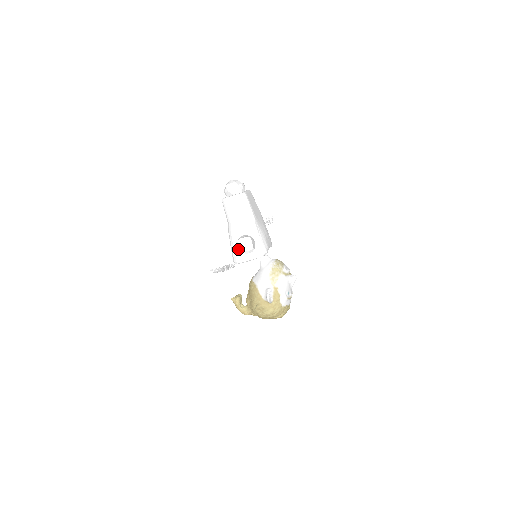
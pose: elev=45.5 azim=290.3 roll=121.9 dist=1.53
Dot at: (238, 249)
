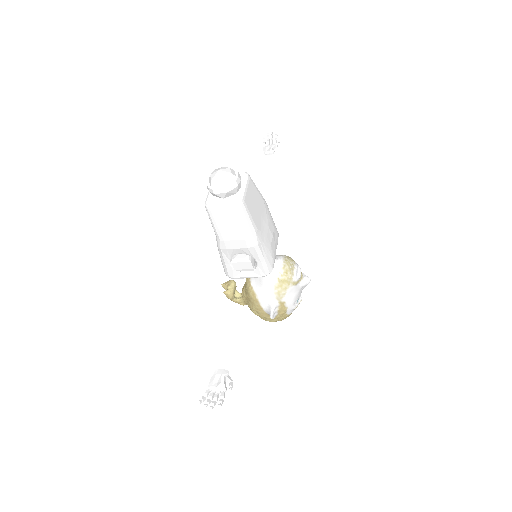
Dot at: (232, 266)
